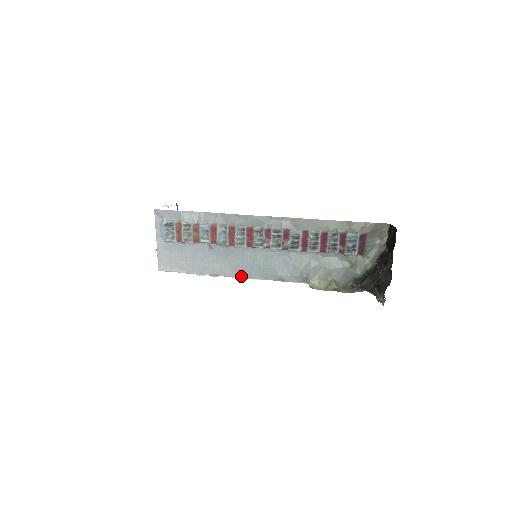
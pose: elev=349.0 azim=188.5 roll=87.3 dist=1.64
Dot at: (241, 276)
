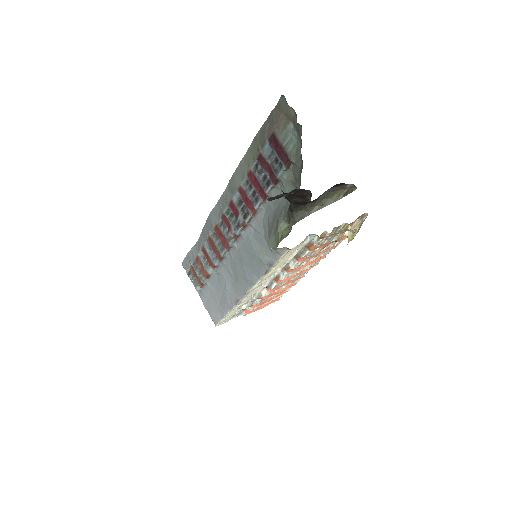
Dot at: (249, 287)
